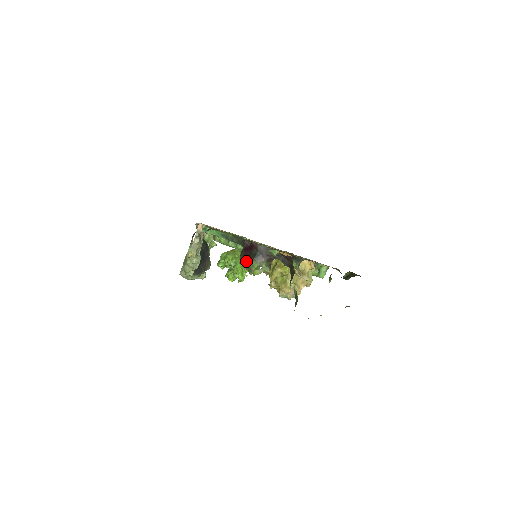
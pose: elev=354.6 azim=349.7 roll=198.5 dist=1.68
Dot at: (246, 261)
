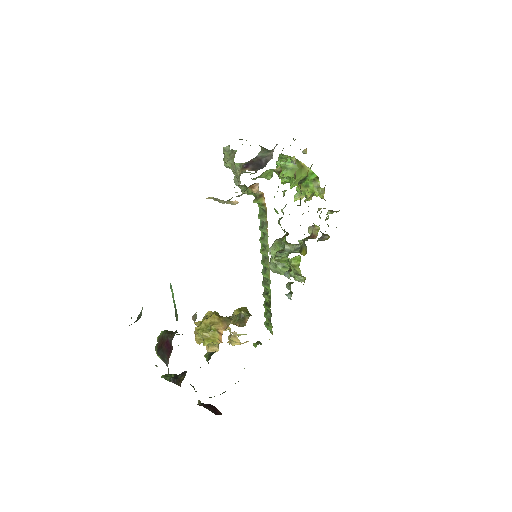
Dot at: (161, 343)
